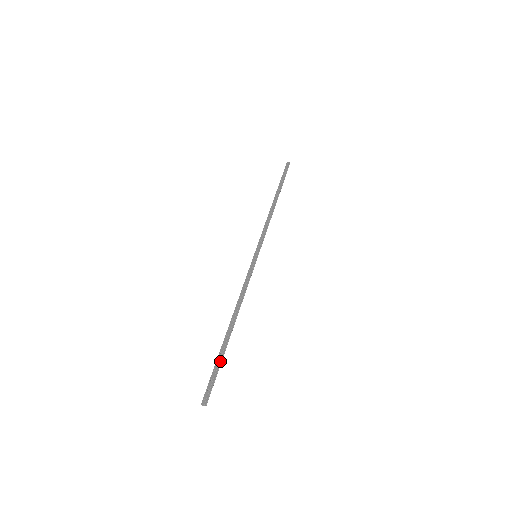
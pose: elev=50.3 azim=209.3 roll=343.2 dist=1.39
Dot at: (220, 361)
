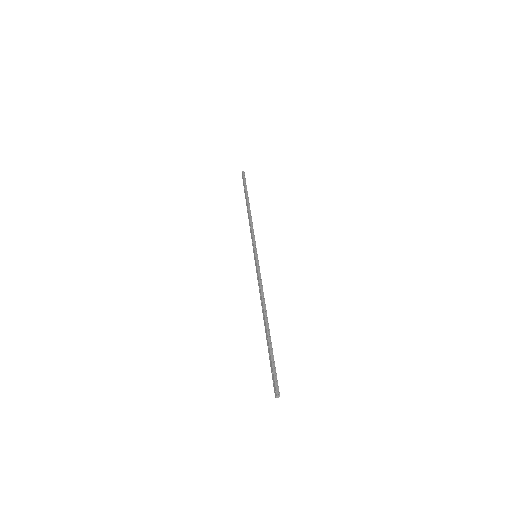
Dot at: (271, 353)
